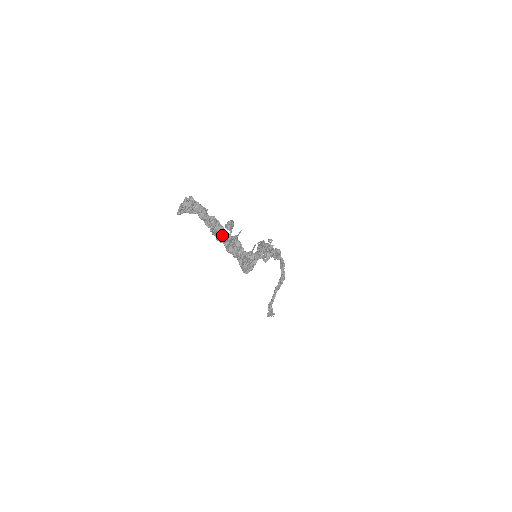
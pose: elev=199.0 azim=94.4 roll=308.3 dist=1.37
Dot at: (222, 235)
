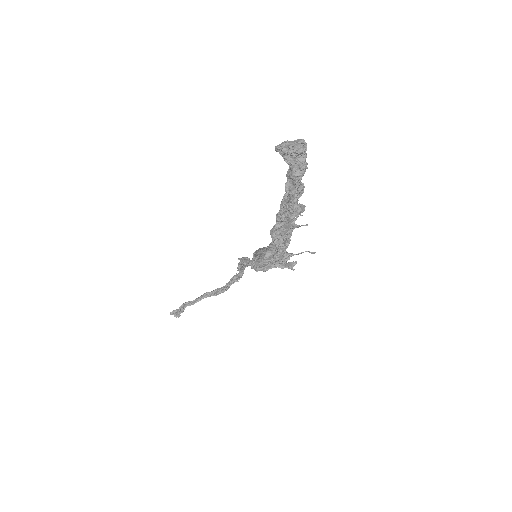
Dot at: (293, 213)
